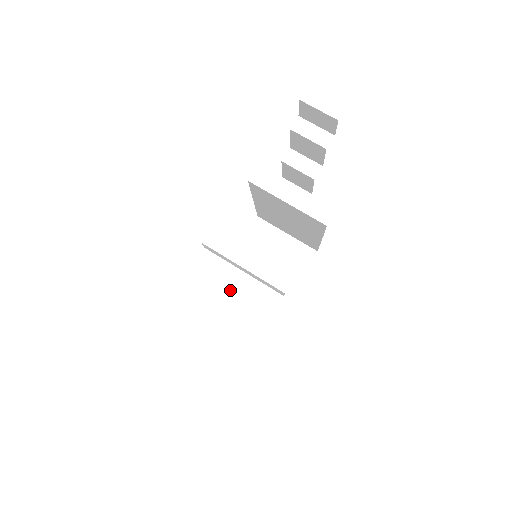
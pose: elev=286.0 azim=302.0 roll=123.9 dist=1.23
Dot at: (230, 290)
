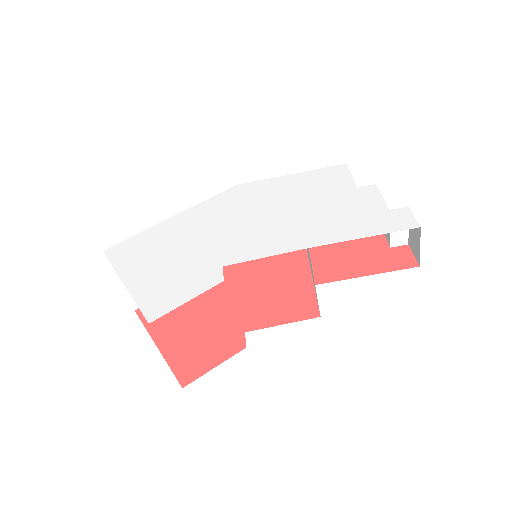
Dot at: occluded
